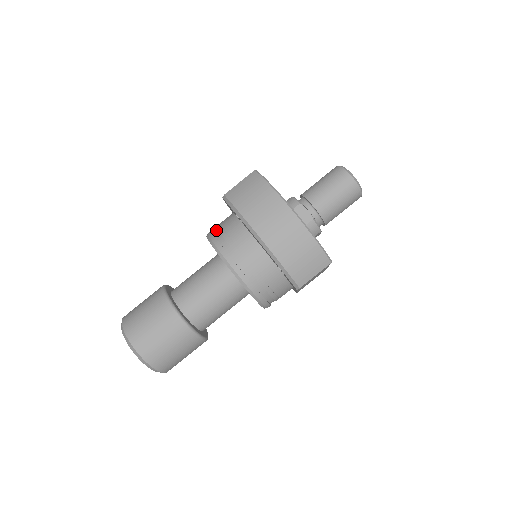
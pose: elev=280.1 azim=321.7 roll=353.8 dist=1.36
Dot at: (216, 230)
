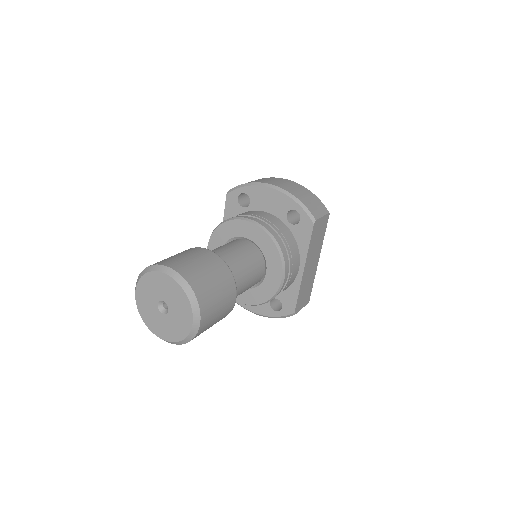
Dot at: occluded
